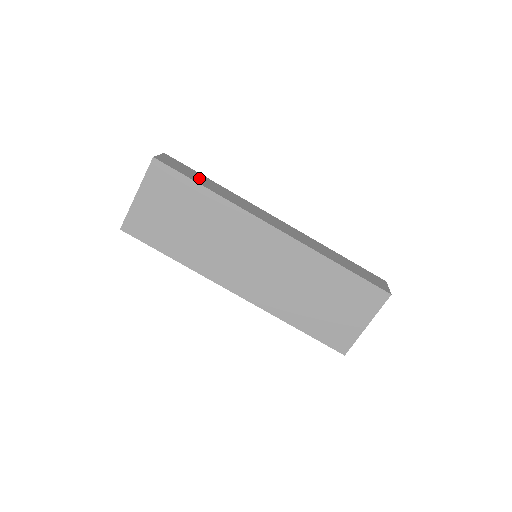
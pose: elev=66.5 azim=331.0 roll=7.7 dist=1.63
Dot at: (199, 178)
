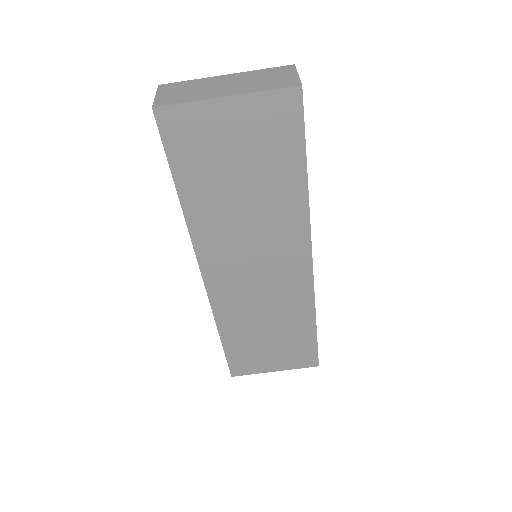
Dot at: occluded
